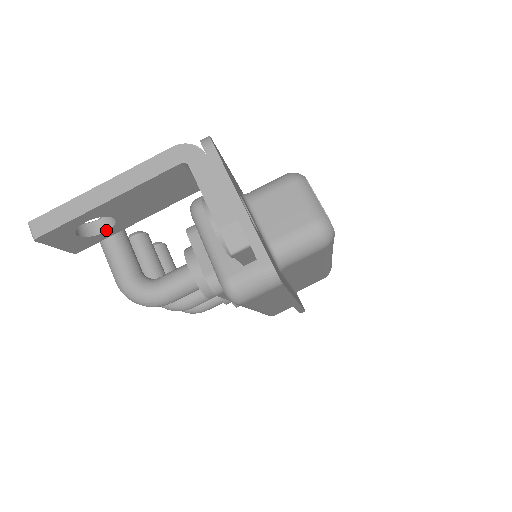
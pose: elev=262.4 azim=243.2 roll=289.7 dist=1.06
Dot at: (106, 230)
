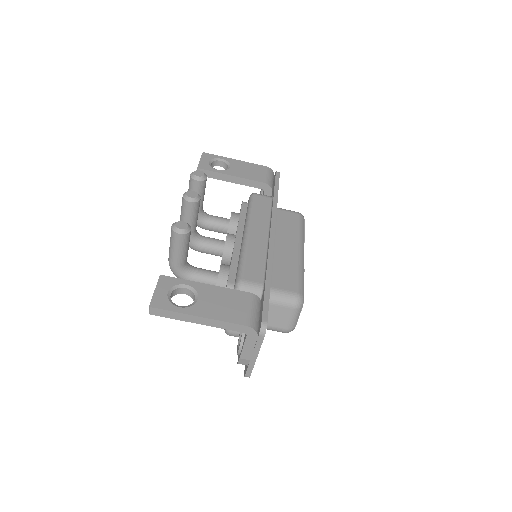
Dot at: occluded
